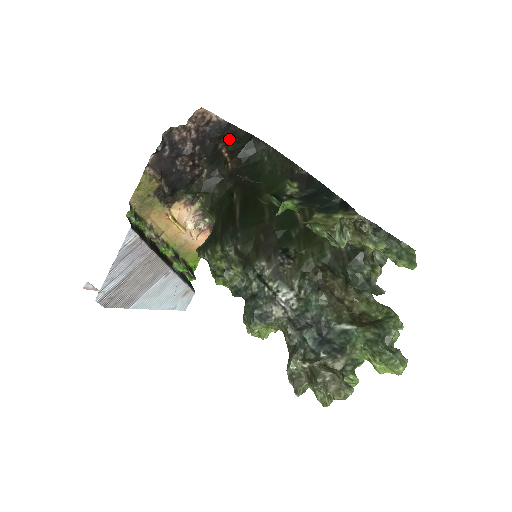
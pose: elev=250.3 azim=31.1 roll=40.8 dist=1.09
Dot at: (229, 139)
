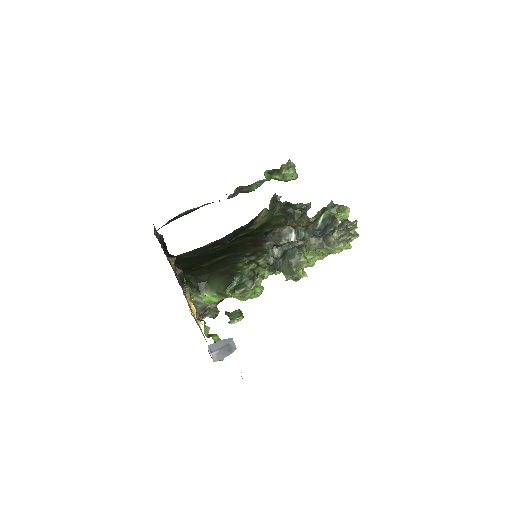
Dot at: occluded
